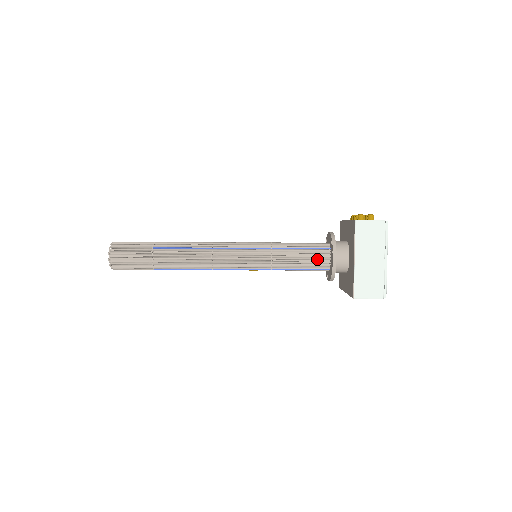
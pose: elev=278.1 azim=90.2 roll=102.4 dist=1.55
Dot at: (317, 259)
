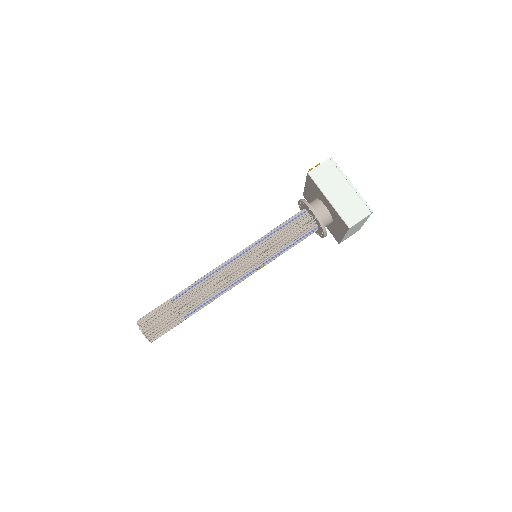
Dot at: (302, 224)
